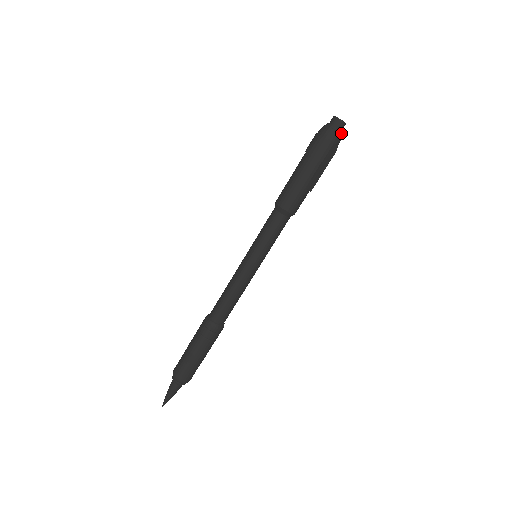
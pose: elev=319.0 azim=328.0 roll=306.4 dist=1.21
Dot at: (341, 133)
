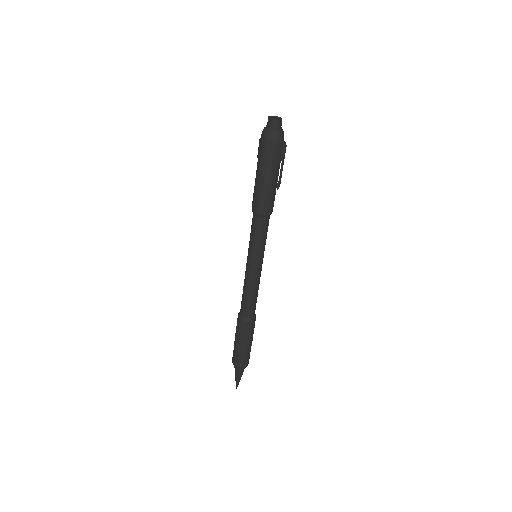
Dot at: (282, 129)
